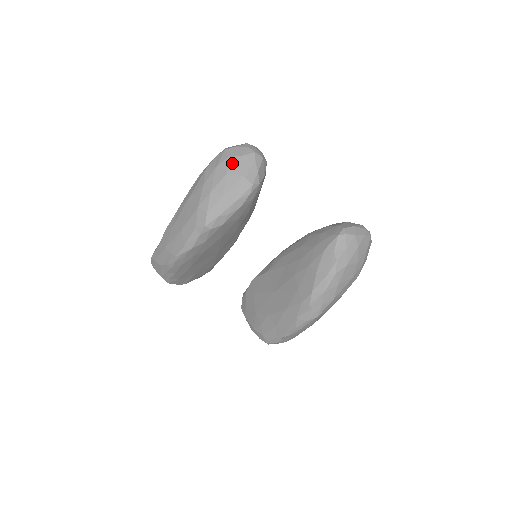
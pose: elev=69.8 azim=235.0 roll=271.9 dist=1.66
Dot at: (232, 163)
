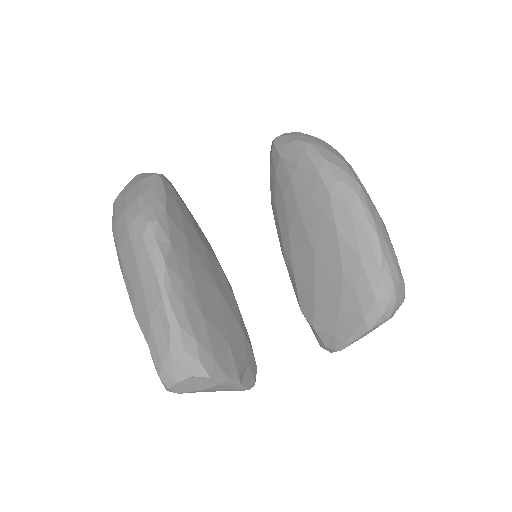
Dot at: (124, 190)
